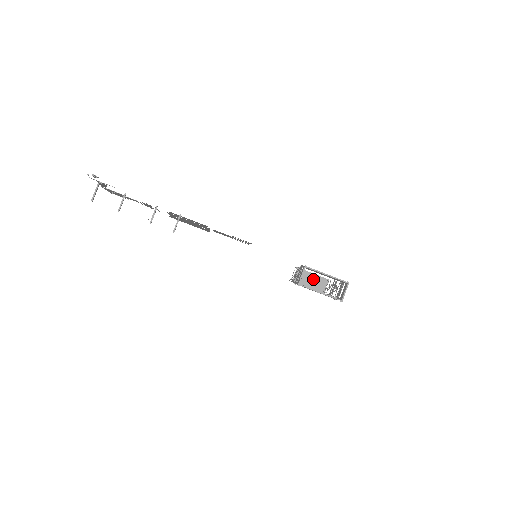
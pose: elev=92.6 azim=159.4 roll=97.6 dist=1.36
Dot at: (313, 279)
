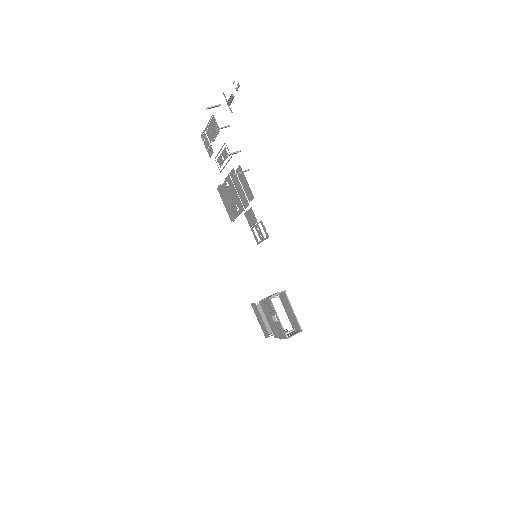
Dot at: occluded
